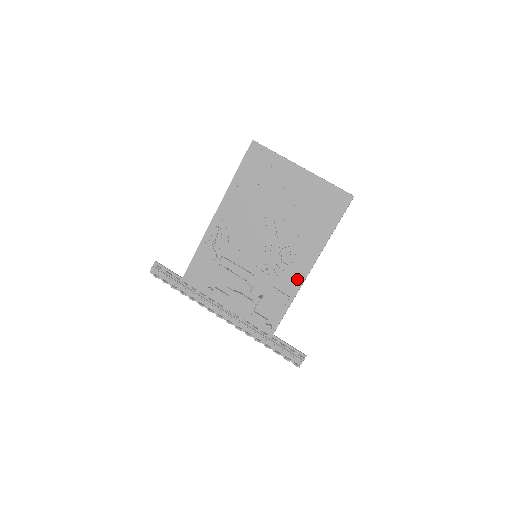
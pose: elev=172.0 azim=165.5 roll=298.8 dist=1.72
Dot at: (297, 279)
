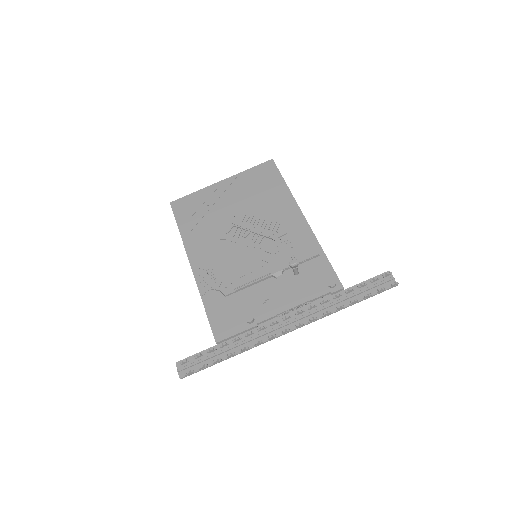
Dot at: (304, 232)
